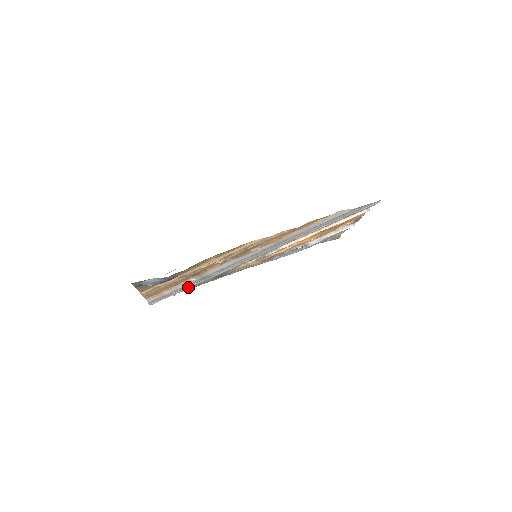
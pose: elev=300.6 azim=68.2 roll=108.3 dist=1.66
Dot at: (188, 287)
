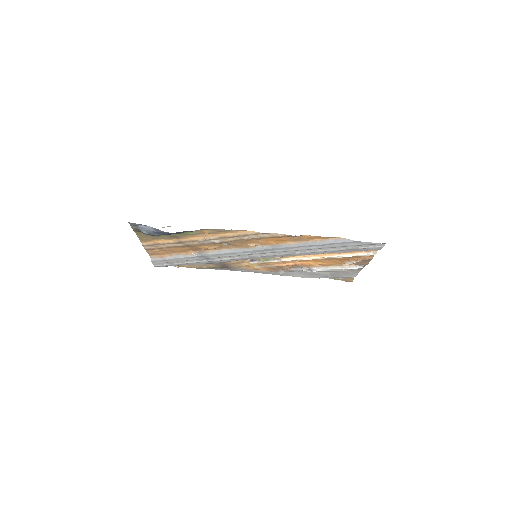
Dot at: (190, 262)
